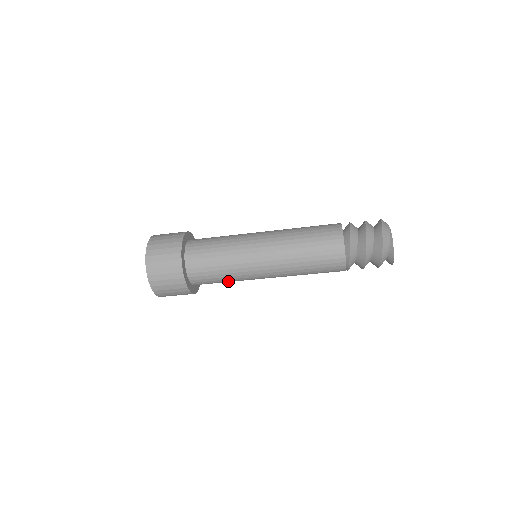
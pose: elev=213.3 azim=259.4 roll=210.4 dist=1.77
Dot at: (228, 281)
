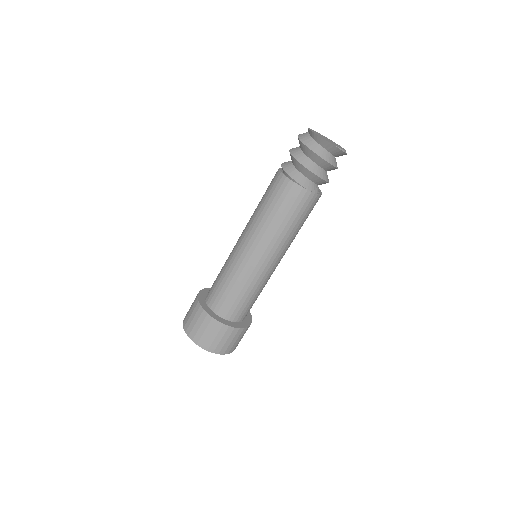
Dot at: (231, 284)
